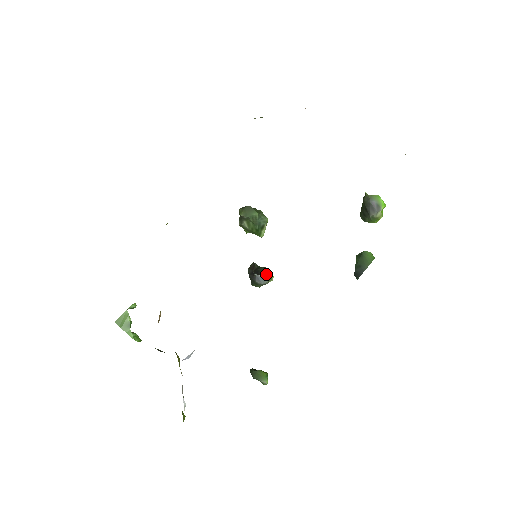
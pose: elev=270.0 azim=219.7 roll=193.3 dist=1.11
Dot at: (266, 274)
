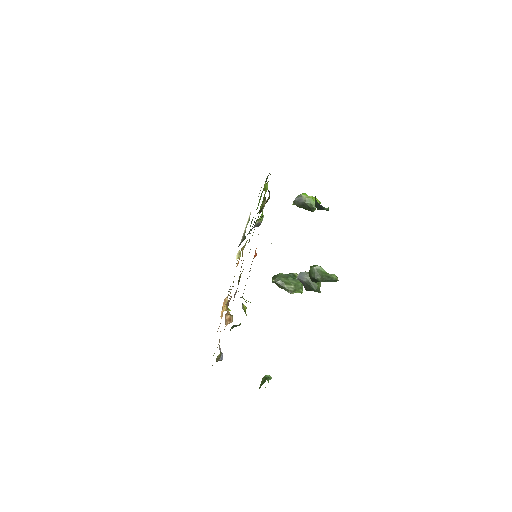
Dot at: occluded
